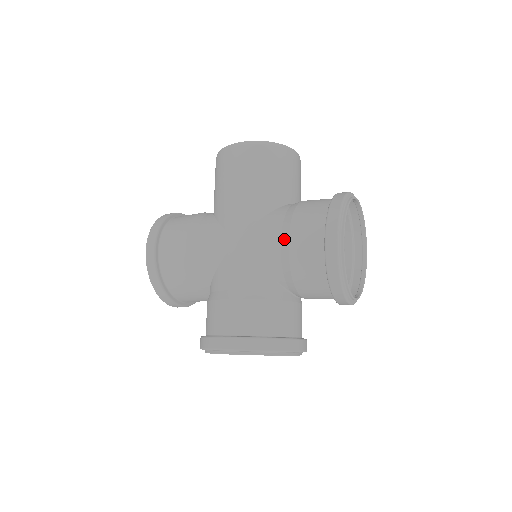
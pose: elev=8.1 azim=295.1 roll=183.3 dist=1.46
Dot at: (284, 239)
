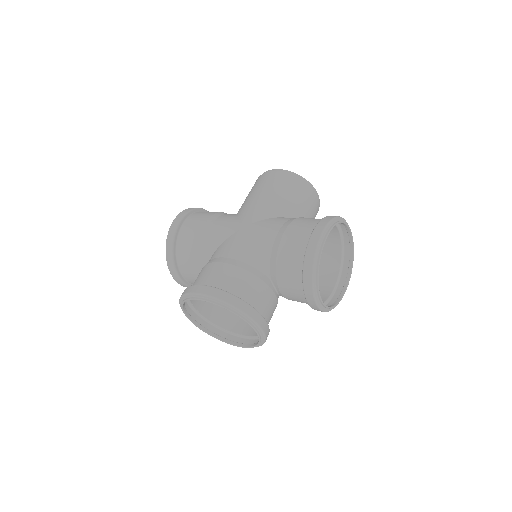
Dot at: (281, 230)
